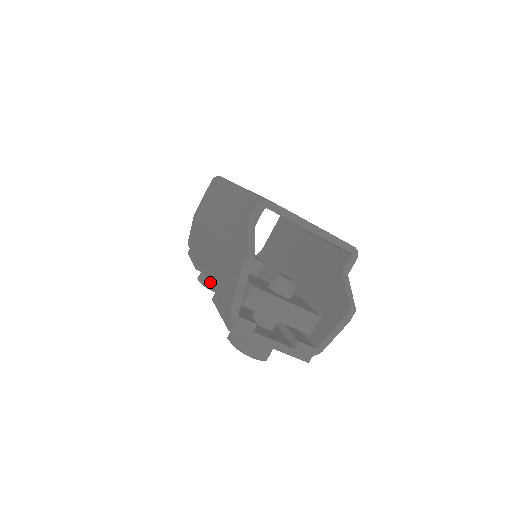
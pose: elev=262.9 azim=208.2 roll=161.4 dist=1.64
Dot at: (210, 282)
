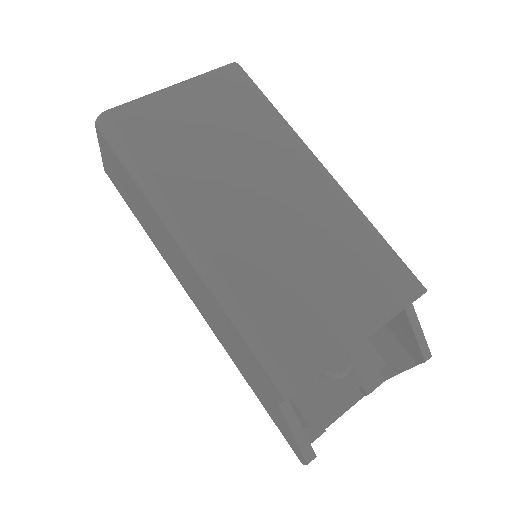
Dot at: occluded
